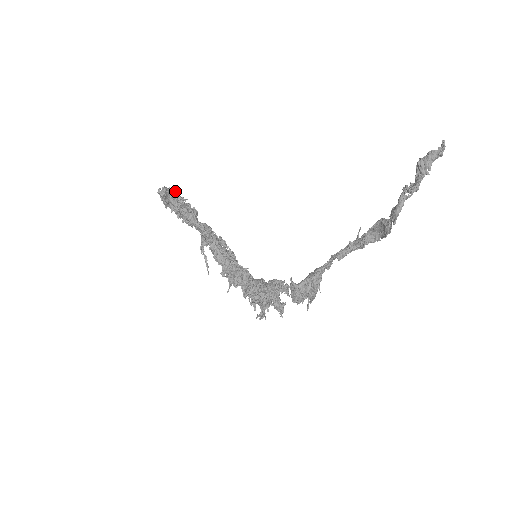
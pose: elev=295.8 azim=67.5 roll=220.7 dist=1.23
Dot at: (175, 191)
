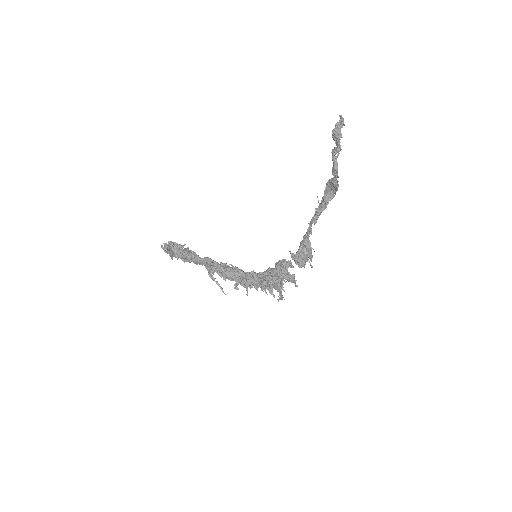
Dot at: (174, 242)
